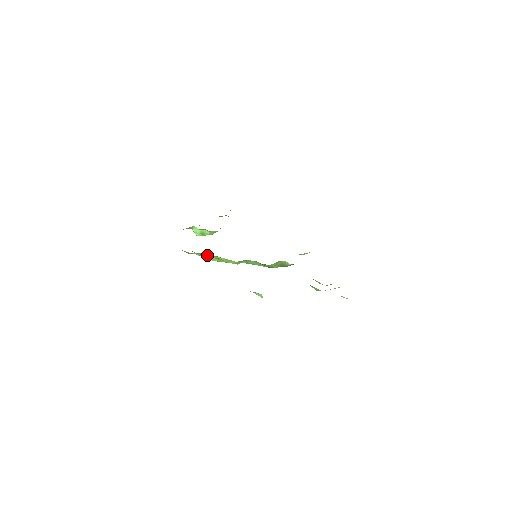
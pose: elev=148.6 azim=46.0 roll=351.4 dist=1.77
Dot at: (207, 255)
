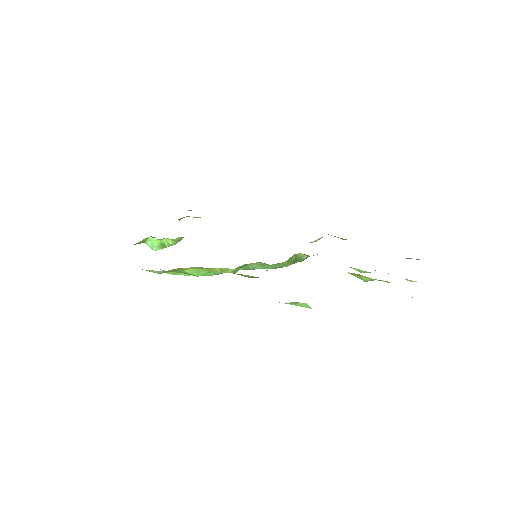
Dot at: (187, 269)
